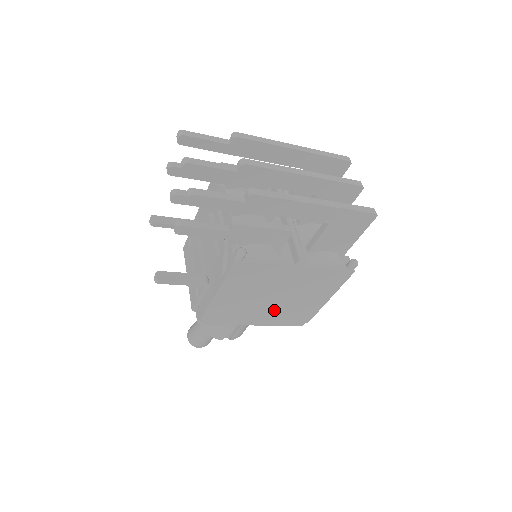
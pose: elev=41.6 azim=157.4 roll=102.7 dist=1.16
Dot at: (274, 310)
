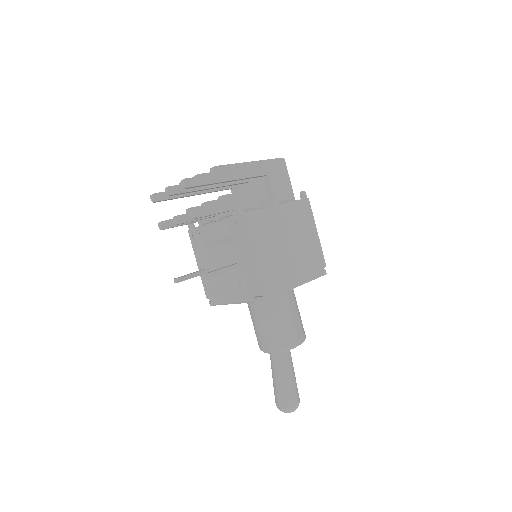
Dot at: (297, 260)
